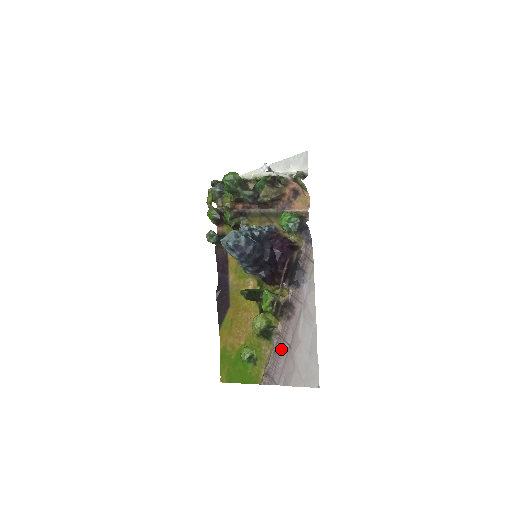
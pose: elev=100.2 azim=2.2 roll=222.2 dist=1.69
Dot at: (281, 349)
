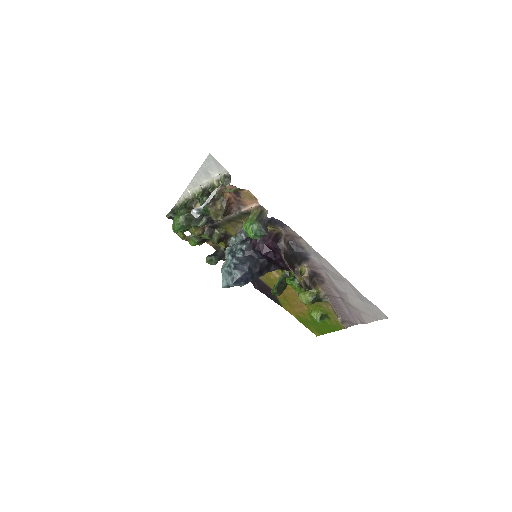
Dot at: (337, 303)
